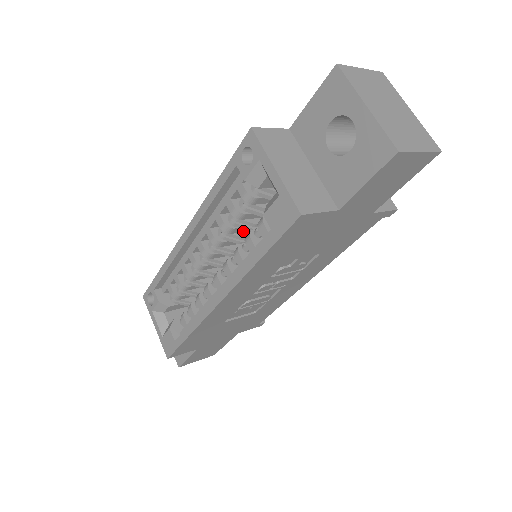
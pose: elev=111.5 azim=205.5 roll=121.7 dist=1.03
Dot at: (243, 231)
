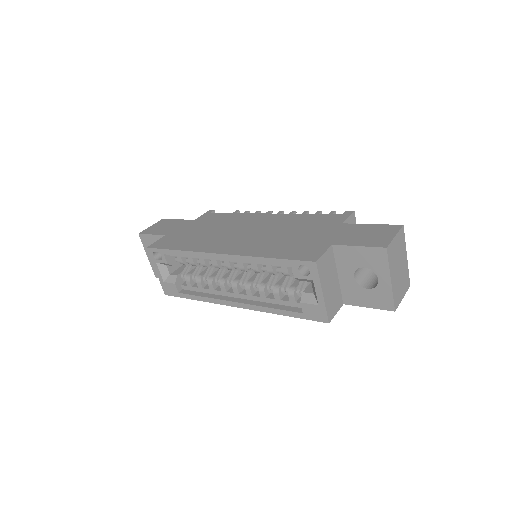
Dot at: occluded
